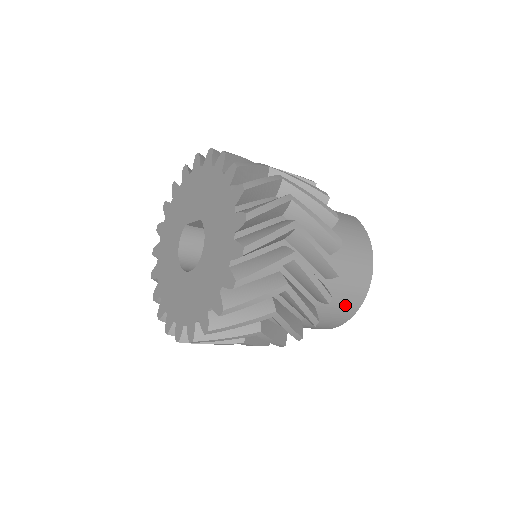
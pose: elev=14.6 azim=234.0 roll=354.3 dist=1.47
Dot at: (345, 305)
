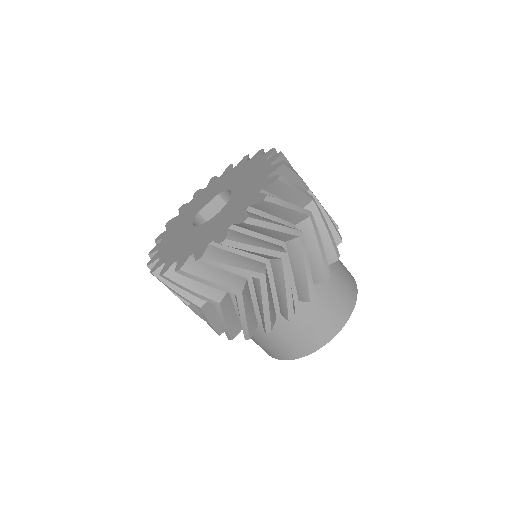
Dot at: (346, 285)
